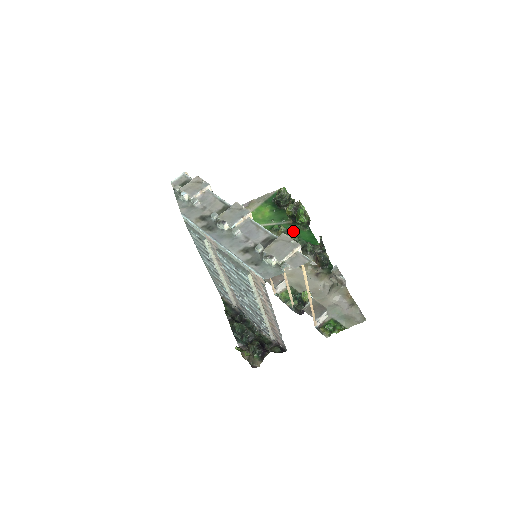
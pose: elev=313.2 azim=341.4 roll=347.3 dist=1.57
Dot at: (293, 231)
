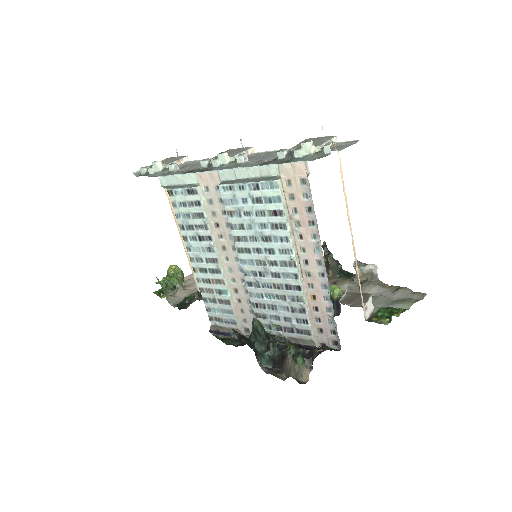
Dot at: occluded
